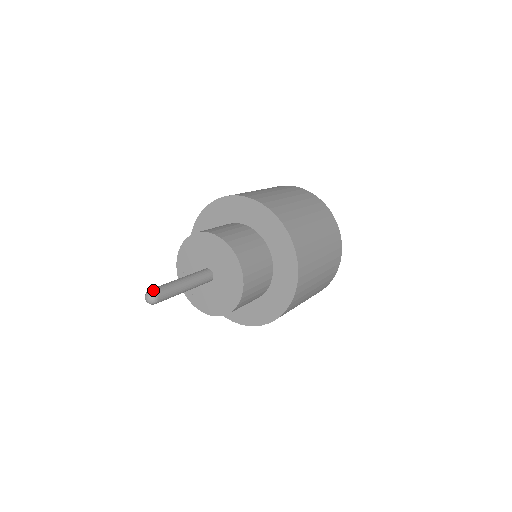
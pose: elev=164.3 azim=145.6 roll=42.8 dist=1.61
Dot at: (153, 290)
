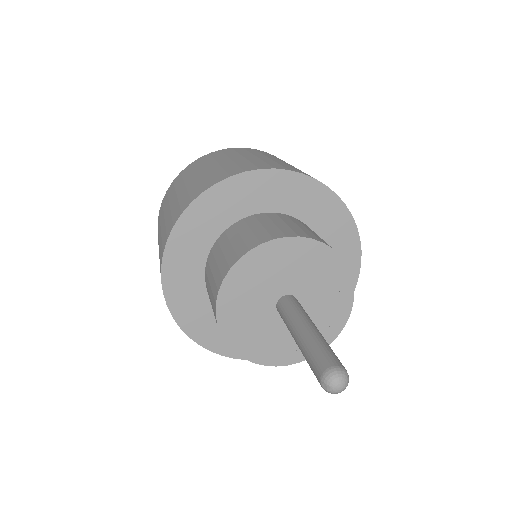
Dot at: (330, 368)
